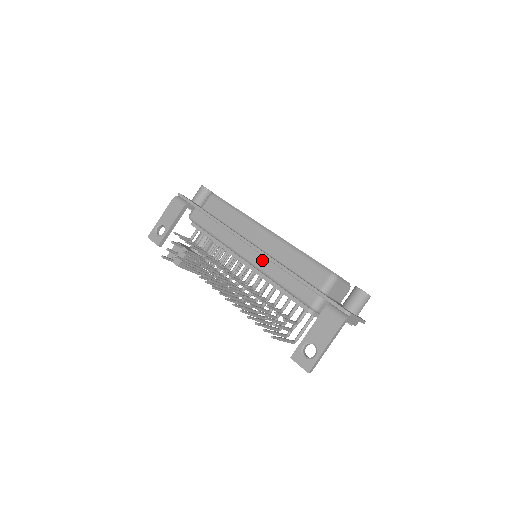
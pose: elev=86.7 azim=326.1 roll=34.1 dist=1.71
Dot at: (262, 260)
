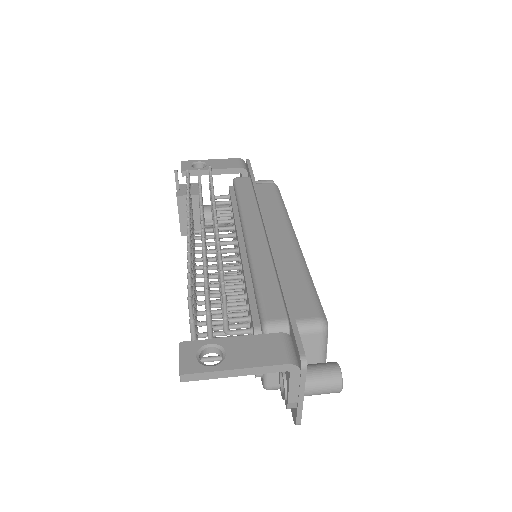
Dot at: (263, 248)
